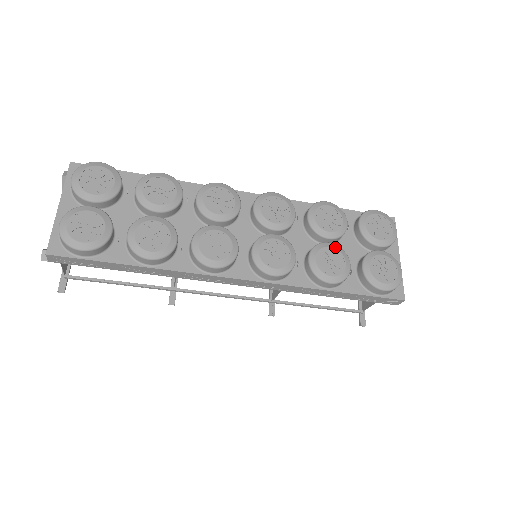
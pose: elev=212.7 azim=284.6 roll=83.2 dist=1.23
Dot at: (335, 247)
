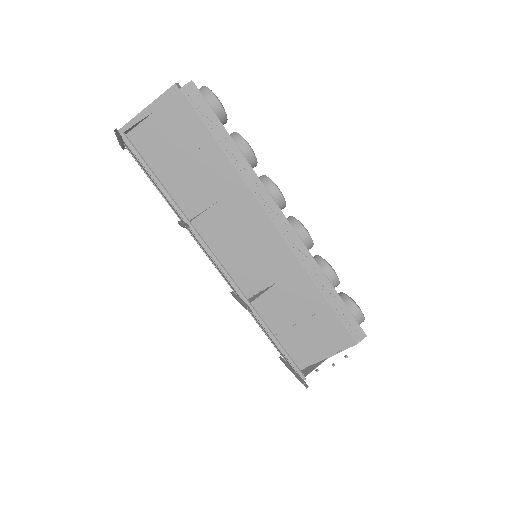
Dot at: occluded
